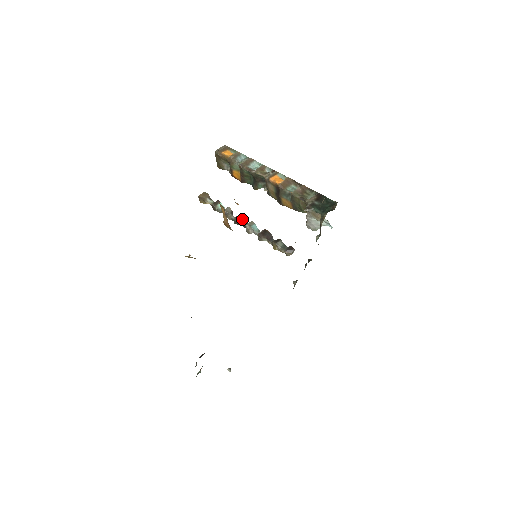
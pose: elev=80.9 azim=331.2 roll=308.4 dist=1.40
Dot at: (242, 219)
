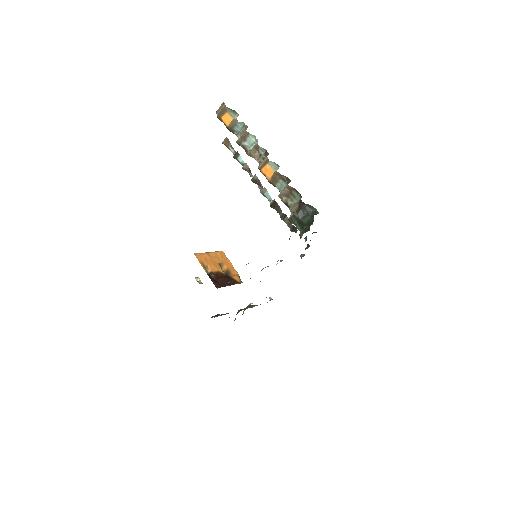
Dot at: (257, 182)
